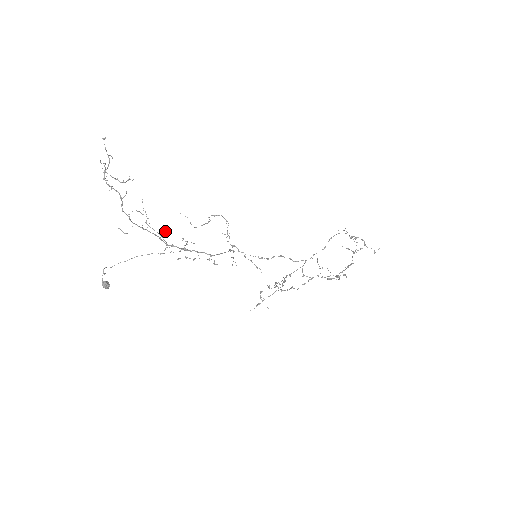
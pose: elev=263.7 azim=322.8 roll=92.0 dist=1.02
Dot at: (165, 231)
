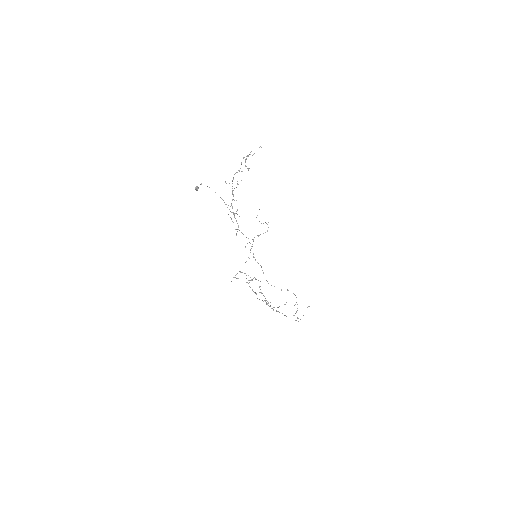
Dot at: occluded
